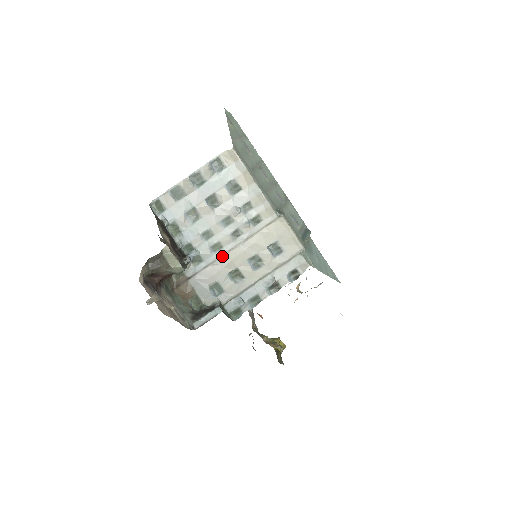
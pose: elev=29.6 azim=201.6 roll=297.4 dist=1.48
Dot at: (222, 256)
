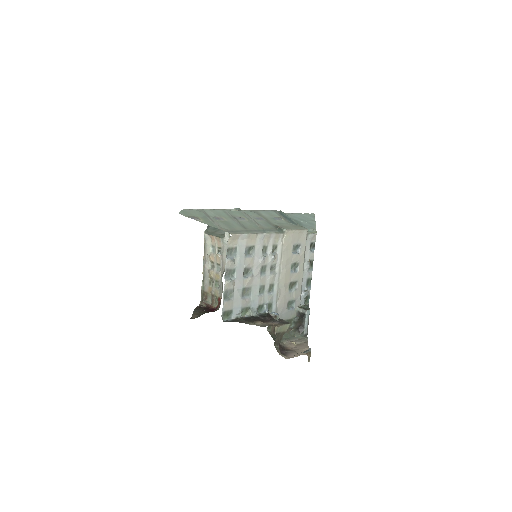
Dot at: (278, 288)
